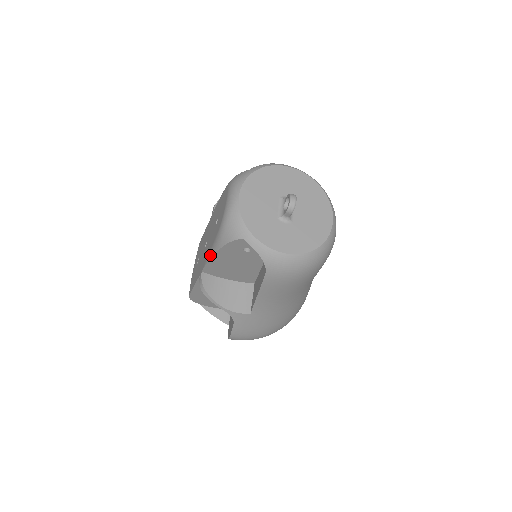
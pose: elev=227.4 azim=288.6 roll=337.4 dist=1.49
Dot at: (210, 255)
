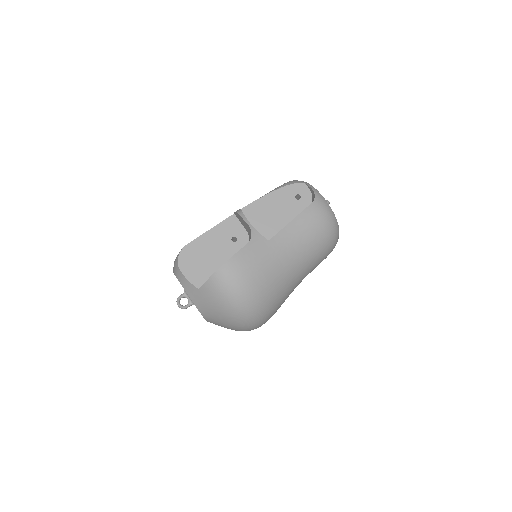
Dot at: occluded
